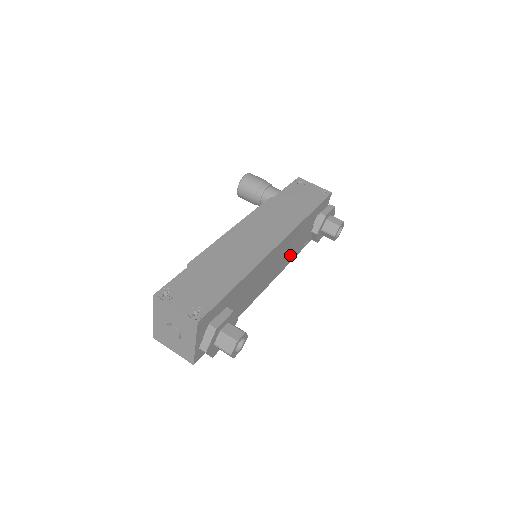
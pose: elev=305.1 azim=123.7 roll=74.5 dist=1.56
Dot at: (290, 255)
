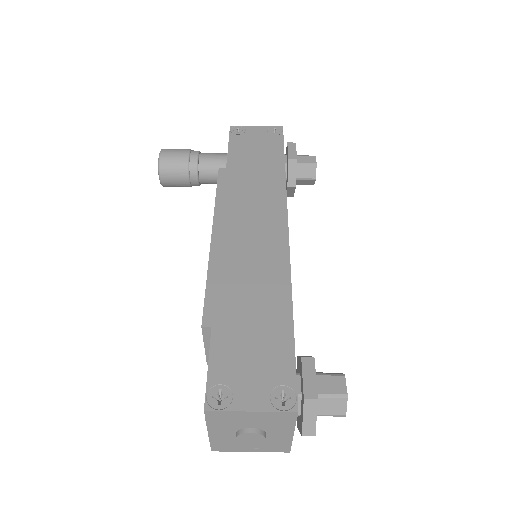
Dot at: occluded
